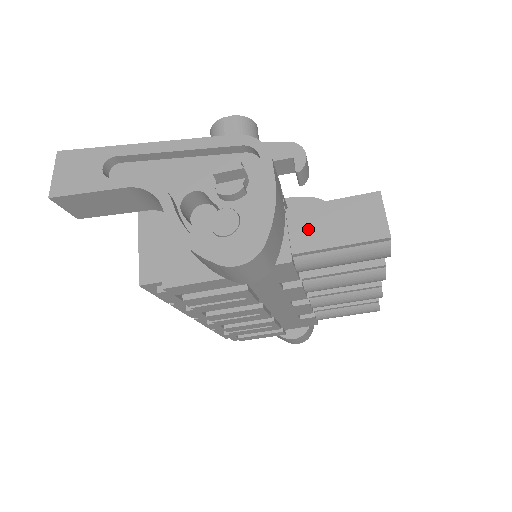
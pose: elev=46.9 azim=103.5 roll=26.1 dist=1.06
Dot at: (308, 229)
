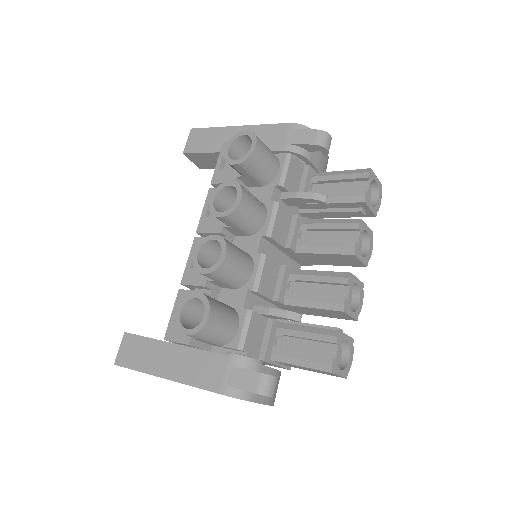
Dot at: (292, 366)
